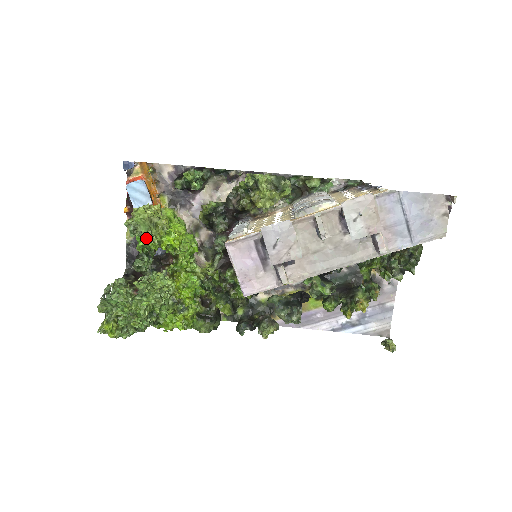
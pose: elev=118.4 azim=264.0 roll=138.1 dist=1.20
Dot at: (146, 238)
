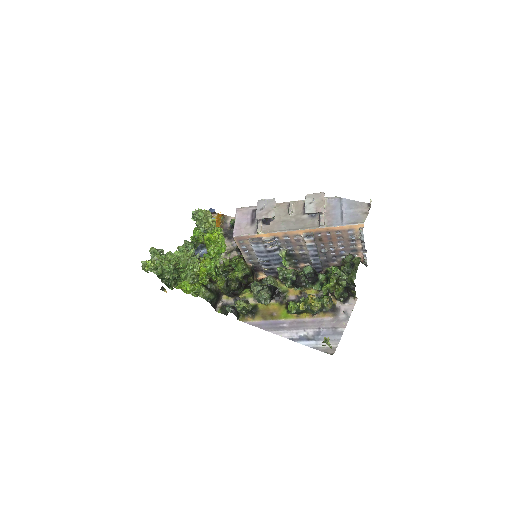
Dot at: (199, 224)
